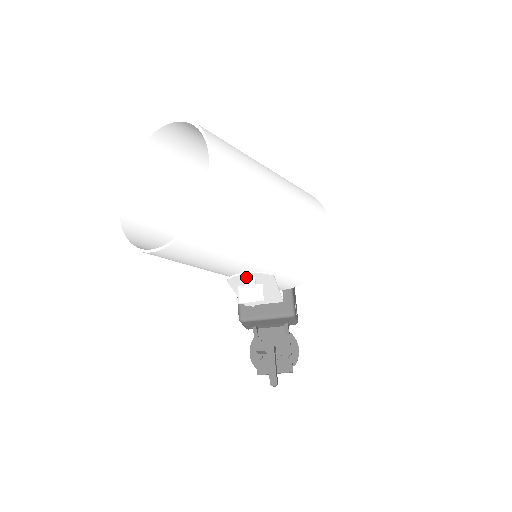
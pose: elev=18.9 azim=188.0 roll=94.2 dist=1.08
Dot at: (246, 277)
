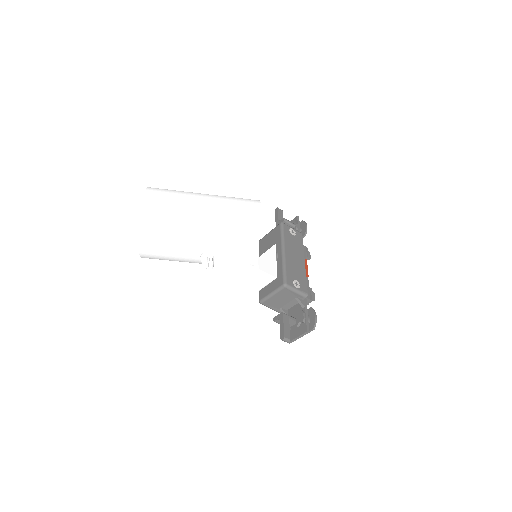
Dot at: (207, 257)
